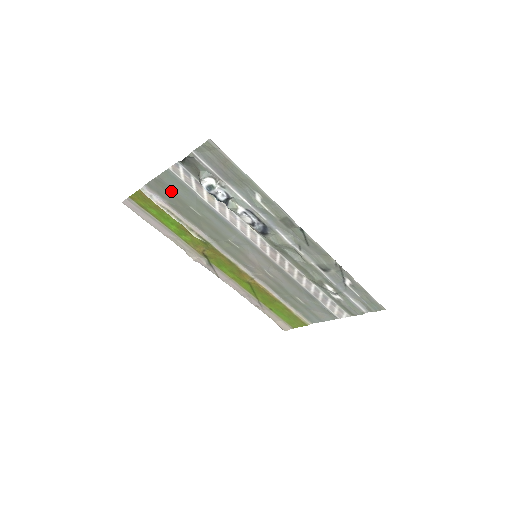
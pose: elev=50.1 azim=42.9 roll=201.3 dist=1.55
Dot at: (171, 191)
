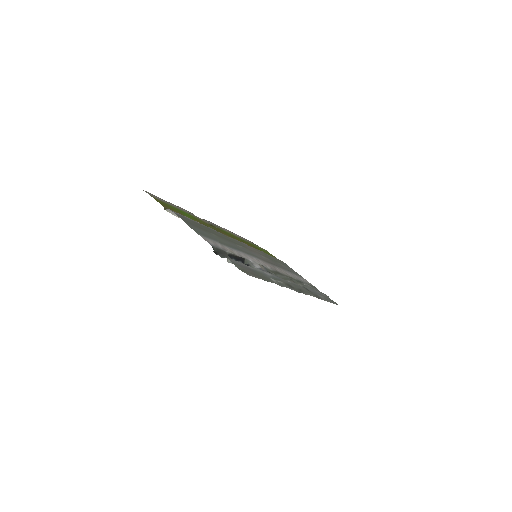
Dot at: (196, 226)
